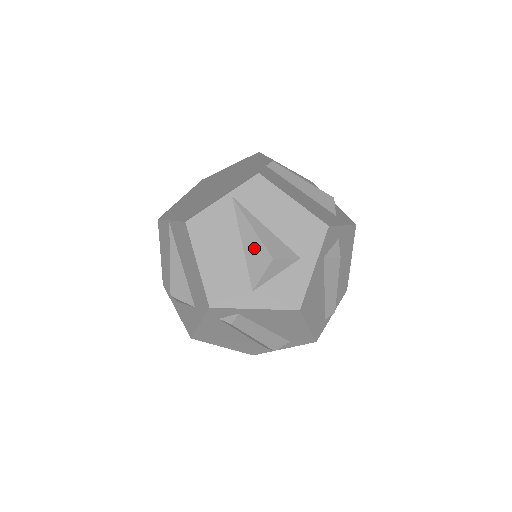
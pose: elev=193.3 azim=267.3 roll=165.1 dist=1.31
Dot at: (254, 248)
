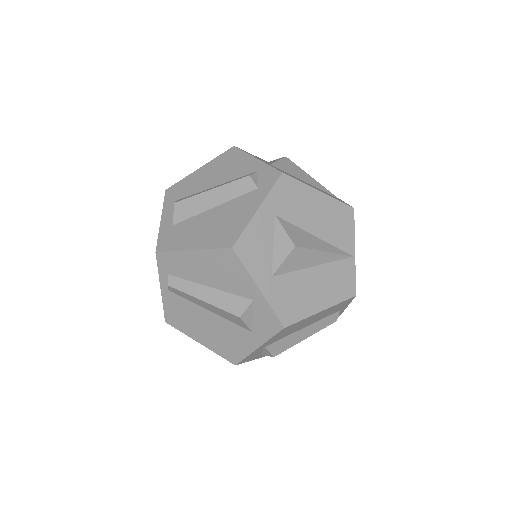
Dot at: occluded
